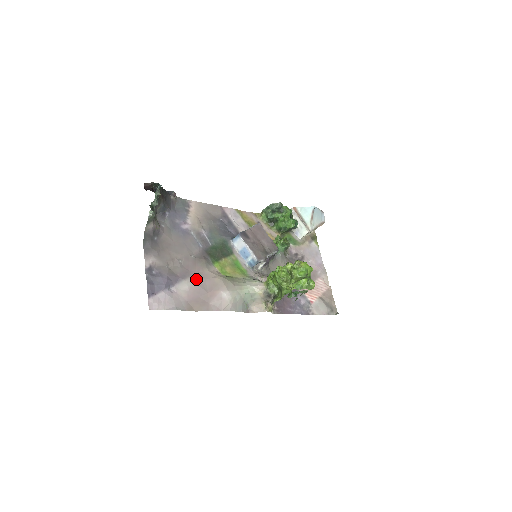
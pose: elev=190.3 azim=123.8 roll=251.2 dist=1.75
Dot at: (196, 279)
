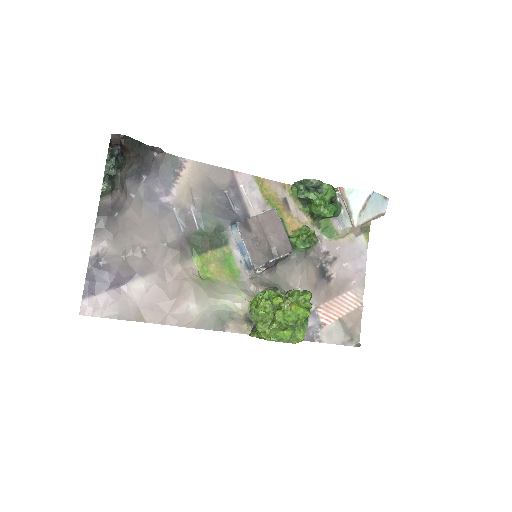
Dot at: (160, 278)
